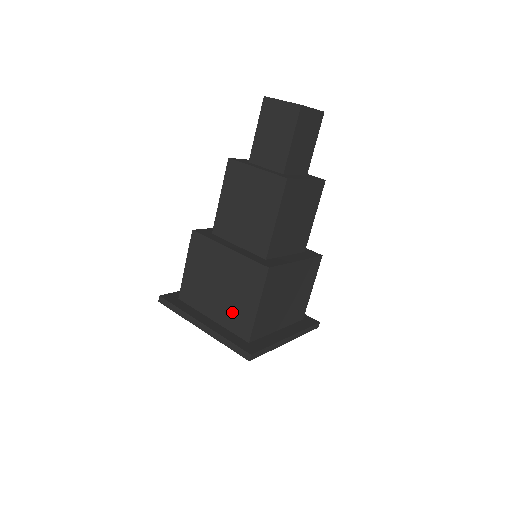
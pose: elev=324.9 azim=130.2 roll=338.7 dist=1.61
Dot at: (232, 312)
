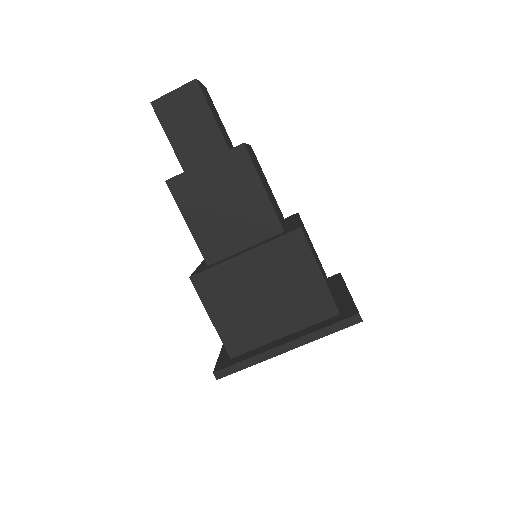
Dot at: occluded
